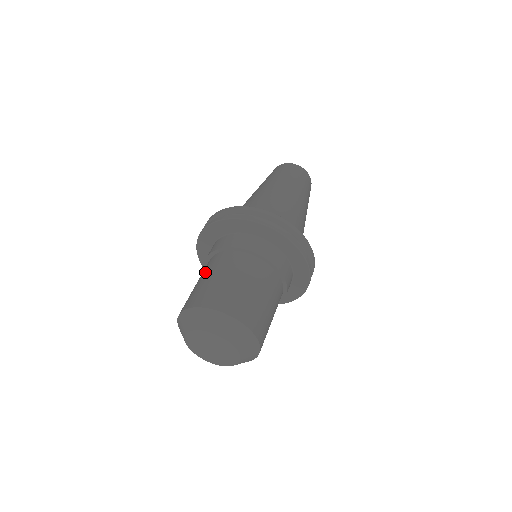
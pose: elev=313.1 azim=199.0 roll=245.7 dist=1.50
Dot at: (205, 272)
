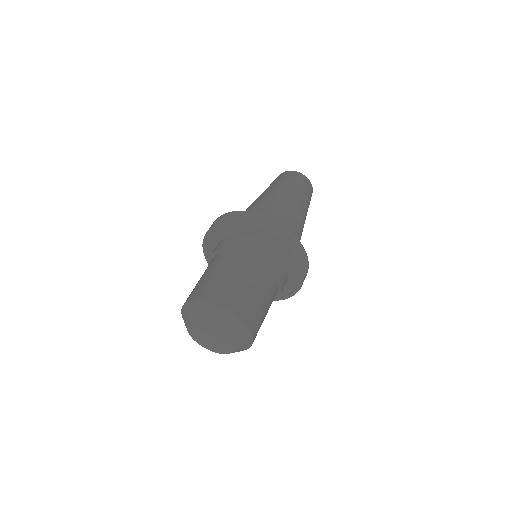
Dot at: occluded
